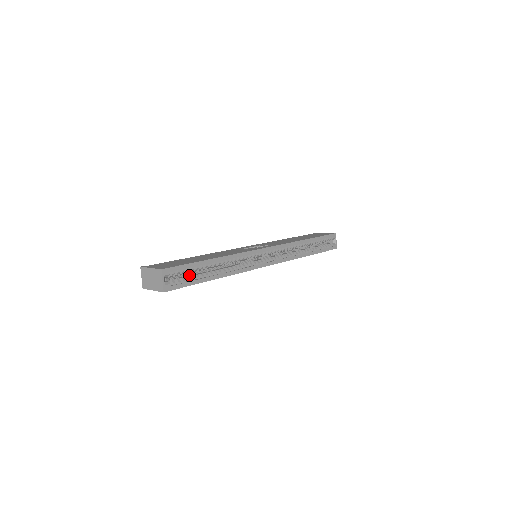
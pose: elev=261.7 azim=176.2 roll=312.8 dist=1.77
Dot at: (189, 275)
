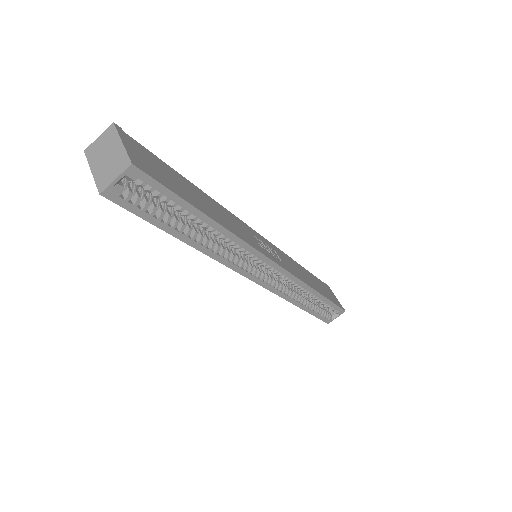
Dot at: (161, 205)
